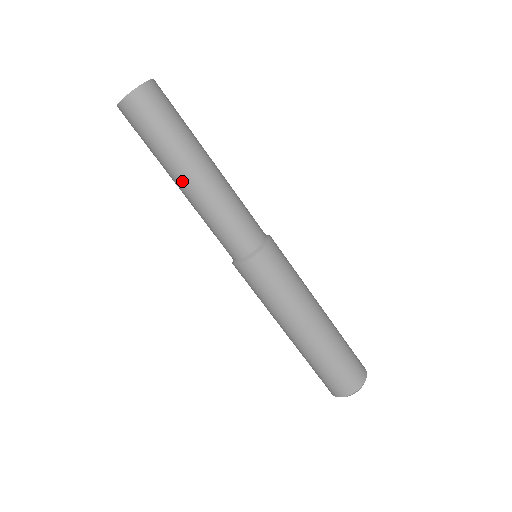
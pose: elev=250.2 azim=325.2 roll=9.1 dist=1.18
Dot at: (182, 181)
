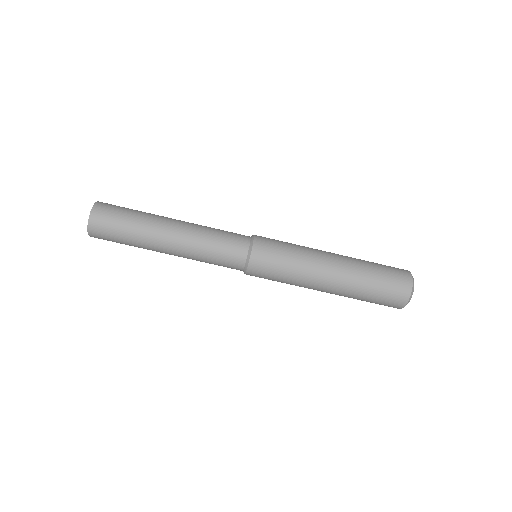
Dot at: (166, 238)
